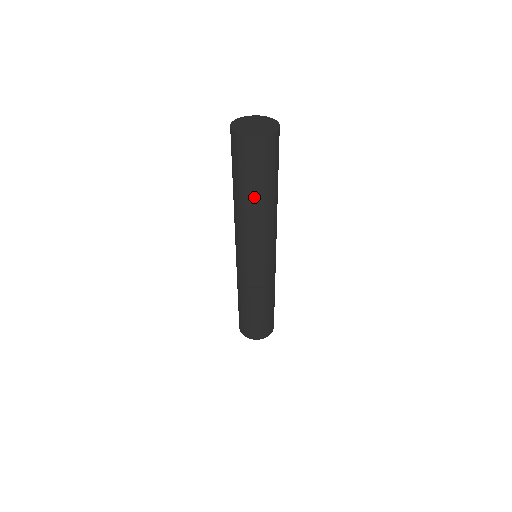
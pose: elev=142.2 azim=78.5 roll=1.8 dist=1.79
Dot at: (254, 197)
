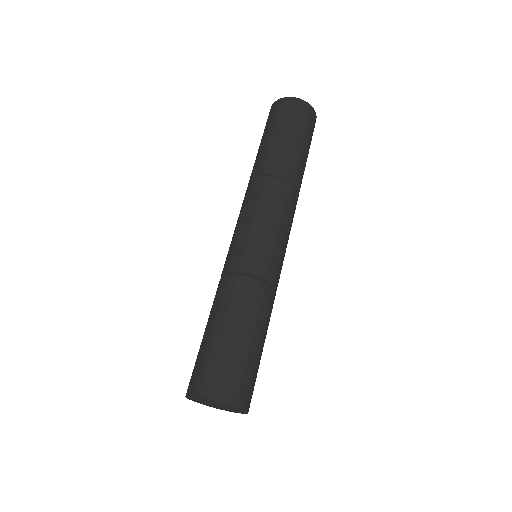
Dot at: (272, 150)
